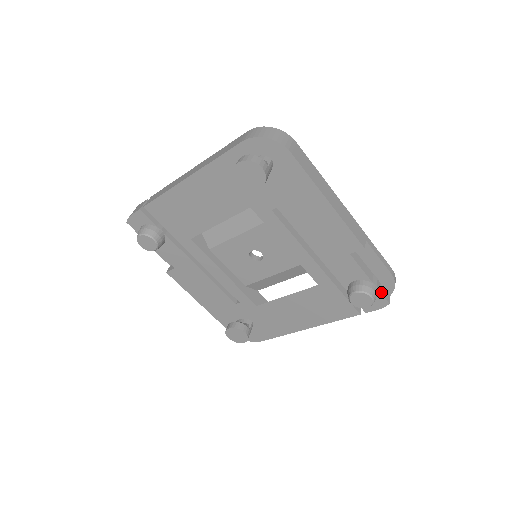
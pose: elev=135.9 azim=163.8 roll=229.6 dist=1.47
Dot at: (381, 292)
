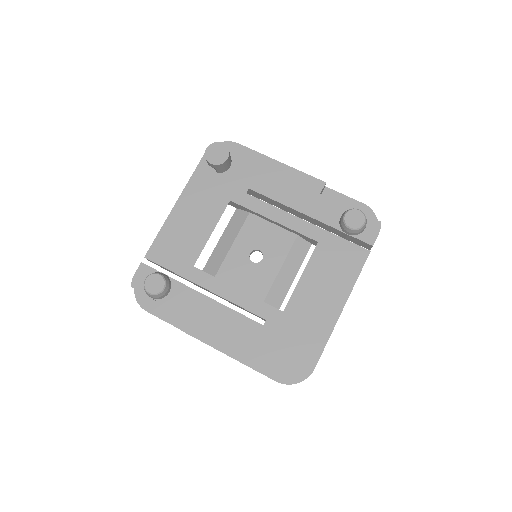
Dot at: (367, 216)
